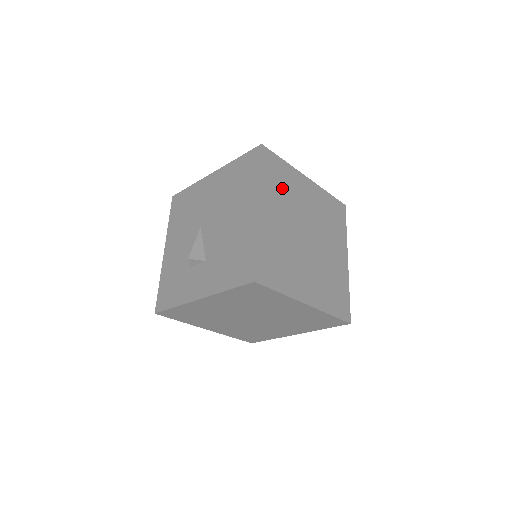
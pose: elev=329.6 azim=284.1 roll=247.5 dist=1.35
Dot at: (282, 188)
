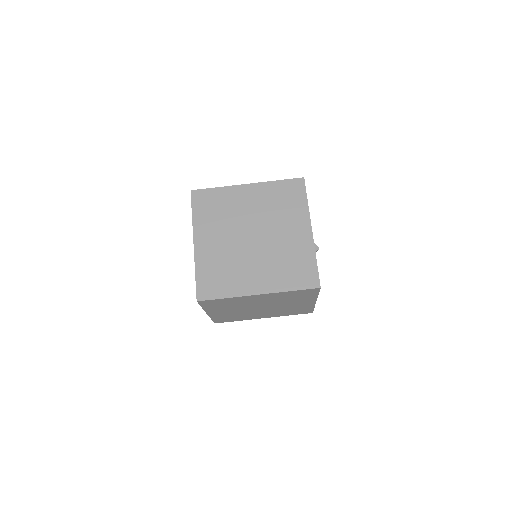
Dot at: (227, 305)
